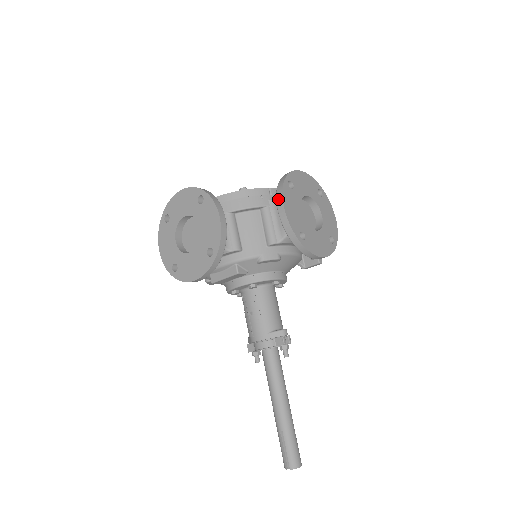
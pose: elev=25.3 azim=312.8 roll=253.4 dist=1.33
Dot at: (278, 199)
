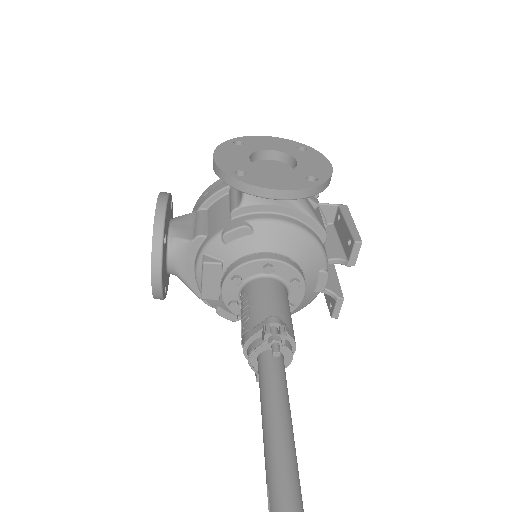
Dot at: occluded
